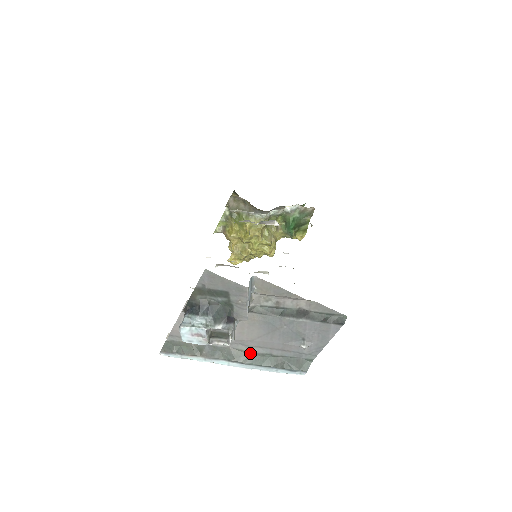
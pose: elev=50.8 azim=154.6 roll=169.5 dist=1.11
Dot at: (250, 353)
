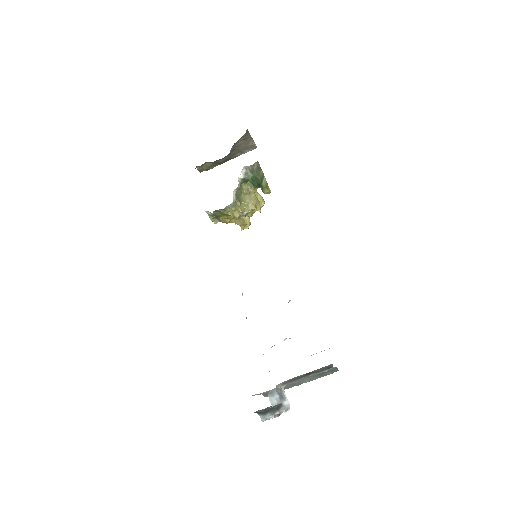
Dot at: (304, 379)
